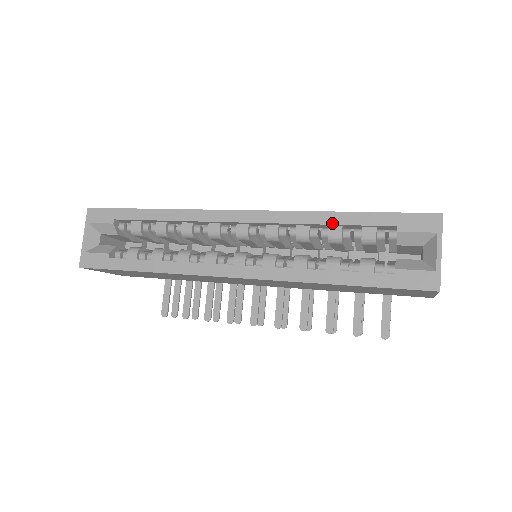
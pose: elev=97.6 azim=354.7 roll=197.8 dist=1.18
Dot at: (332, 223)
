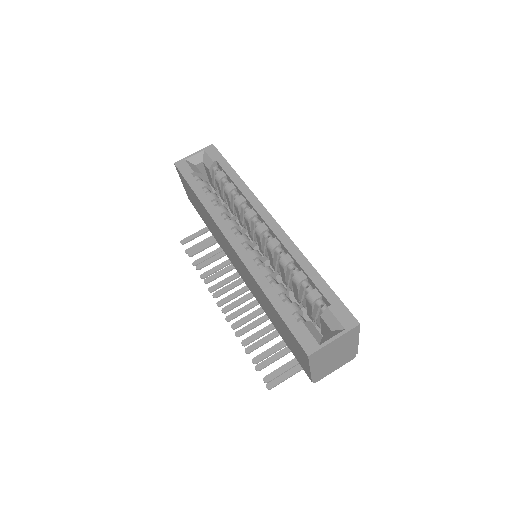
Dot at: (304, 269)
